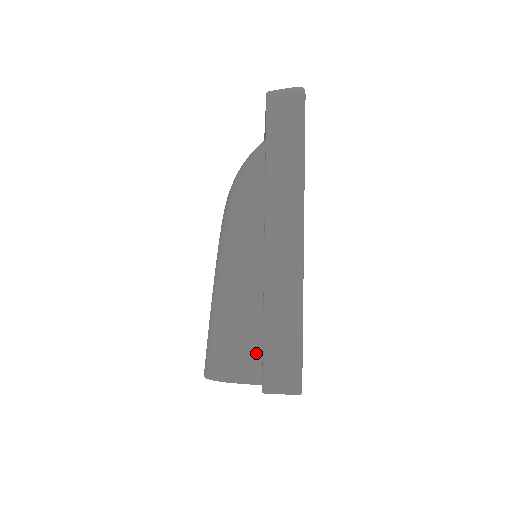
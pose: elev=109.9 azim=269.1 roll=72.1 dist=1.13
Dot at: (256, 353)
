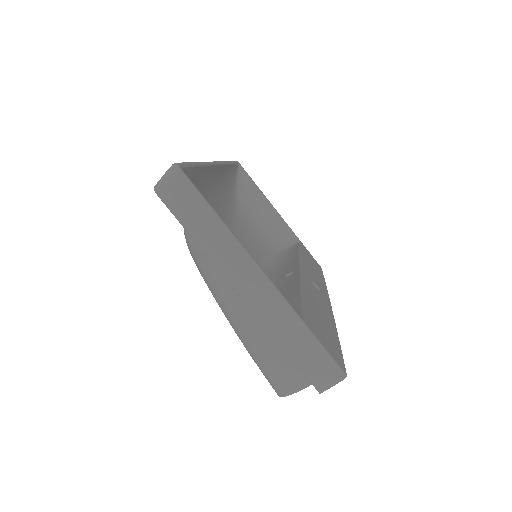
Dot at: occluded
